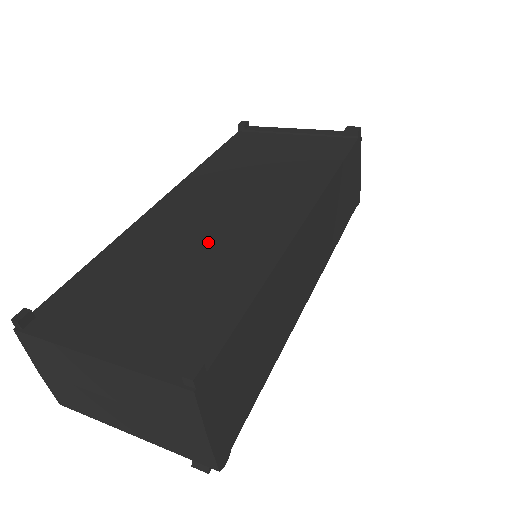
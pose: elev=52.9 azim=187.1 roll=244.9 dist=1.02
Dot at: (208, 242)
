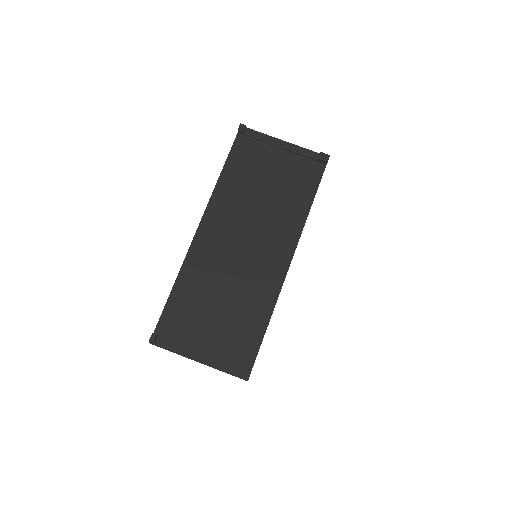
Dot at: (237, 280)
